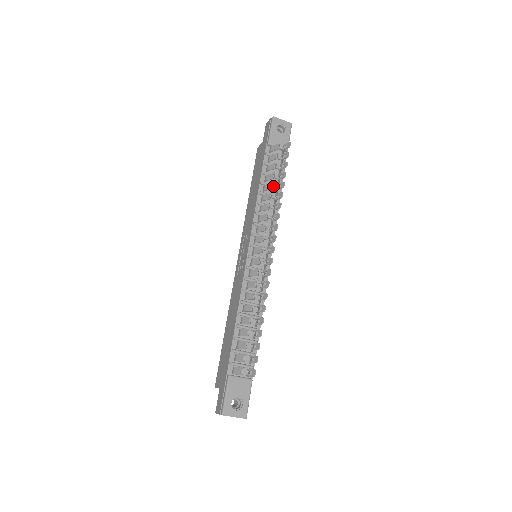
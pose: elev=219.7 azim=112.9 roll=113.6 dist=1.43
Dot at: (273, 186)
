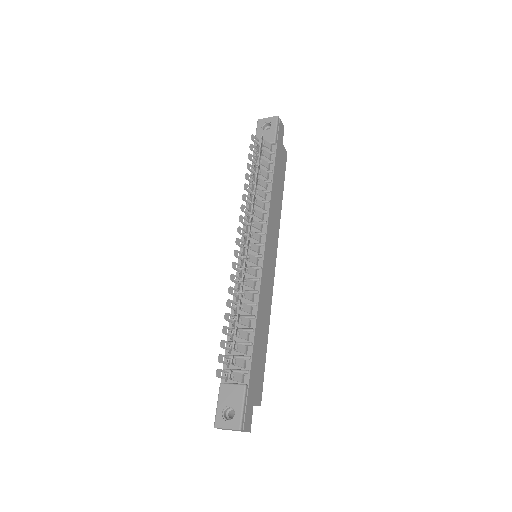
Dot at: occluded
